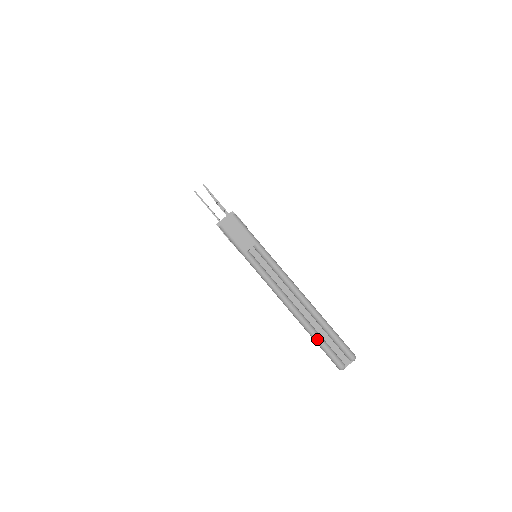
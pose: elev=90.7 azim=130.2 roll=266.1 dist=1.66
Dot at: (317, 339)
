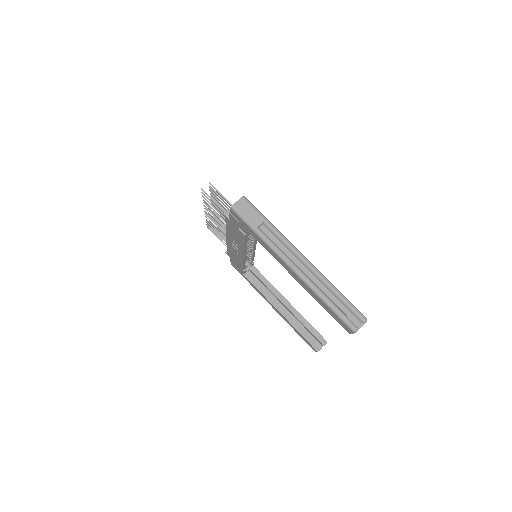
Dot at: (329, 303)
